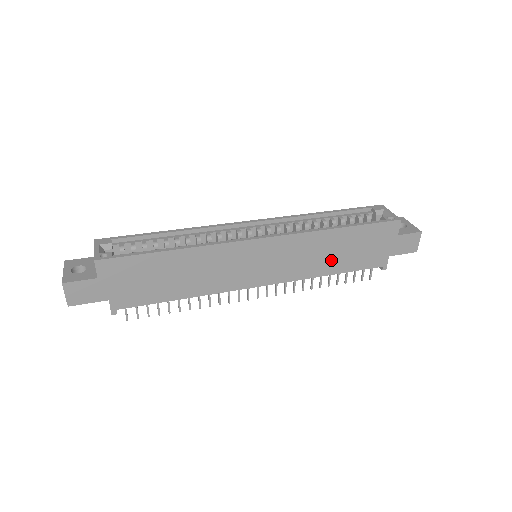
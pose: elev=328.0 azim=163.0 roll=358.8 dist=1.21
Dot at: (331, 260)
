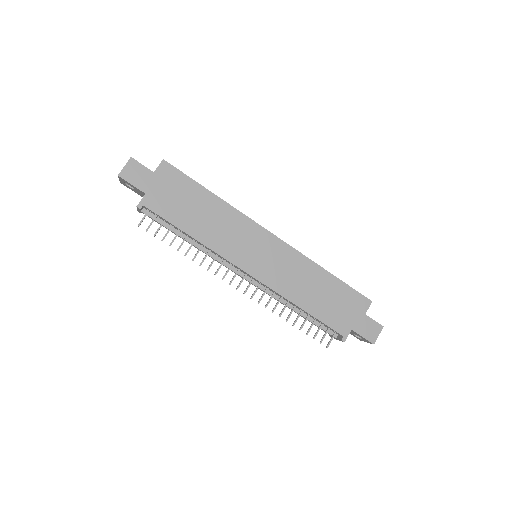
Dot at: (309, 295)
